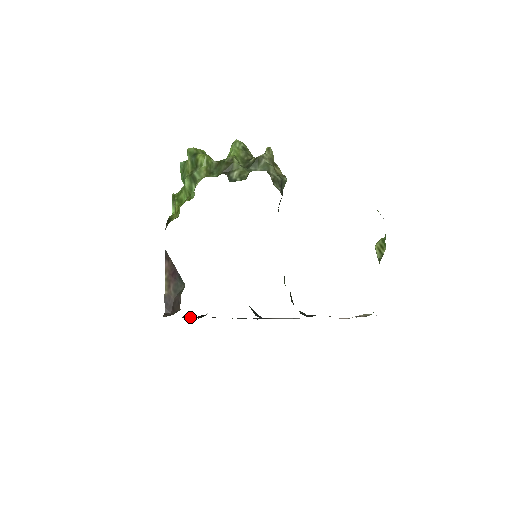
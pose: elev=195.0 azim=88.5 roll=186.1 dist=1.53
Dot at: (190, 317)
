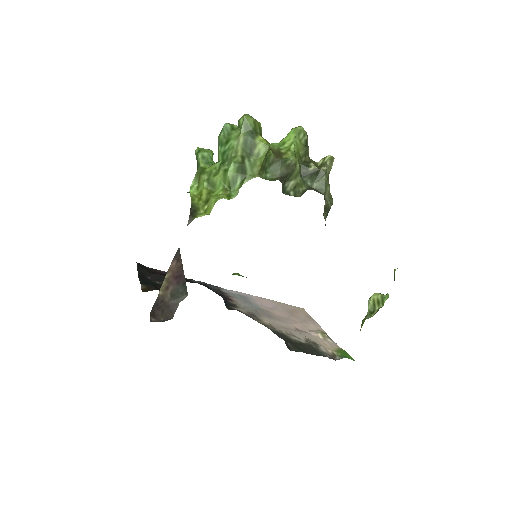
Dot at: (146, 273)
